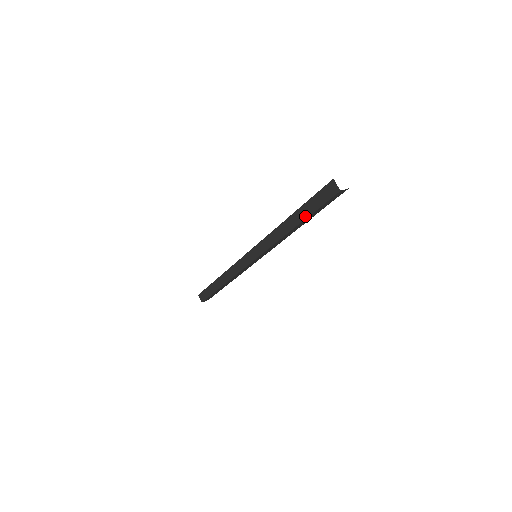
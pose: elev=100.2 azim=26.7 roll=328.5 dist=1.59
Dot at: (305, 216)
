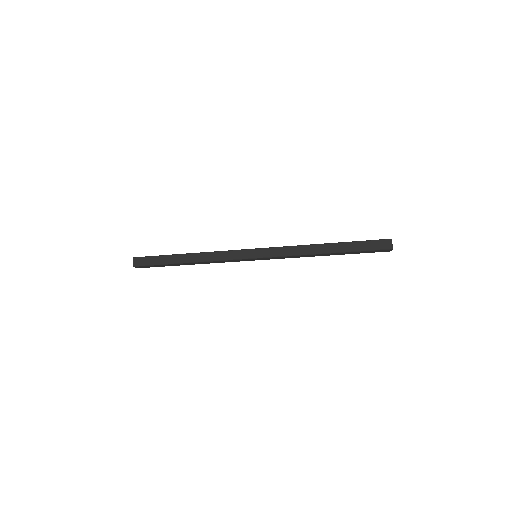
Dot at: (346, 250)
